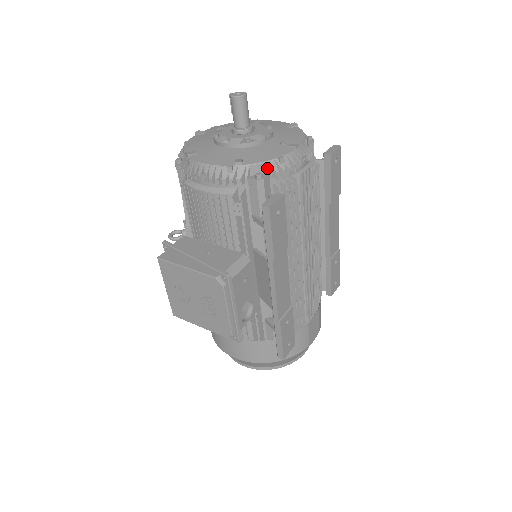
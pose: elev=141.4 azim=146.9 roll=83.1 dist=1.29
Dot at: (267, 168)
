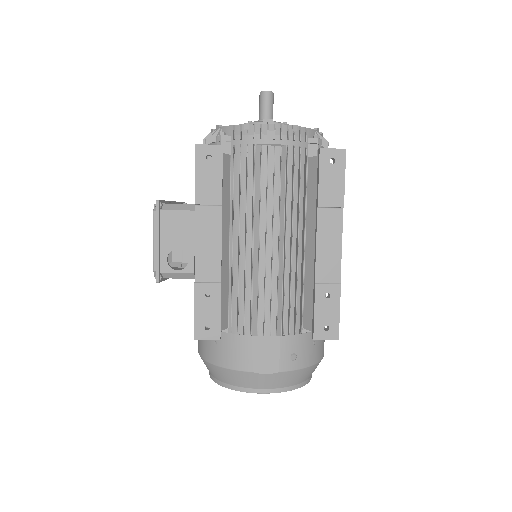
Dot at: (232, 131)
